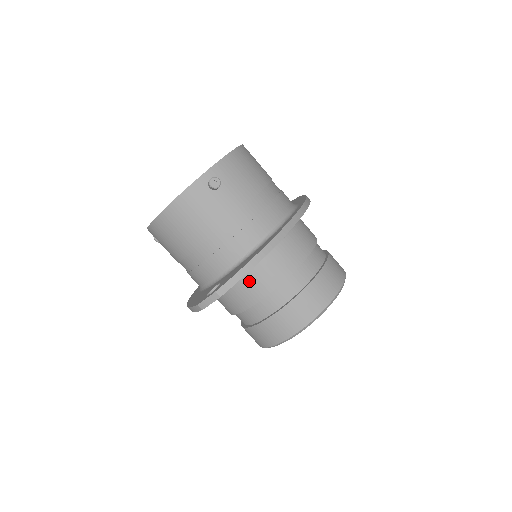
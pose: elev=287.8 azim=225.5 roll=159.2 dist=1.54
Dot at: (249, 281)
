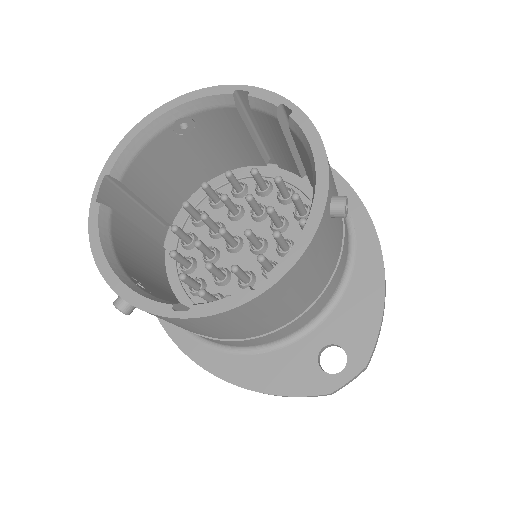
Dot at: occluded
